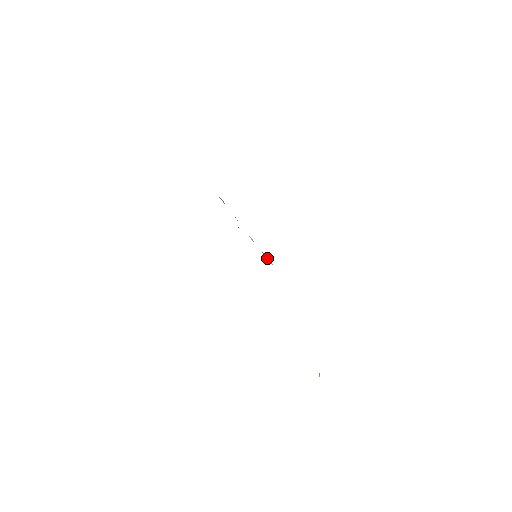
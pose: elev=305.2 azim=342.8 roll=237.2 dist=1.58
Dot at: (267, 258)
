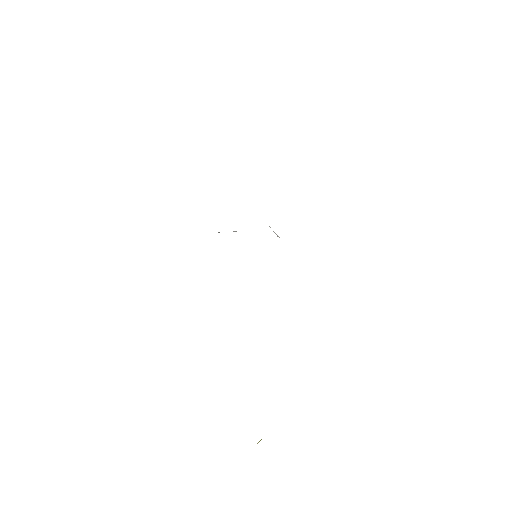
Dot at: occluded
